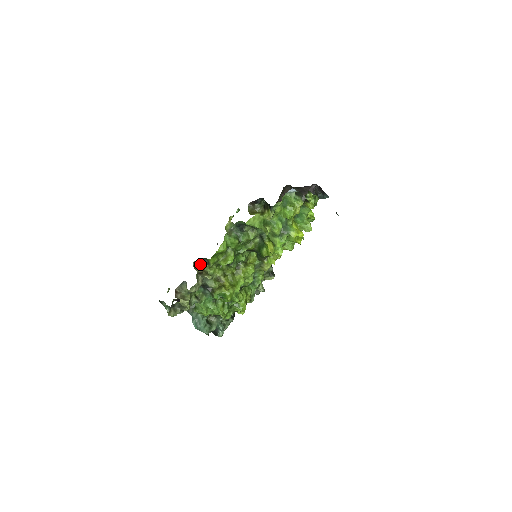
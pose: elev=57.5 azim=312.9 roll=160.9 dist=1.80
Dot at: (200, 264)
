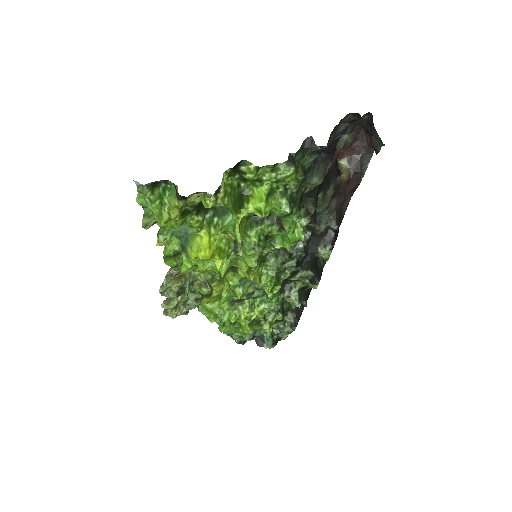
Dot at: occluded
